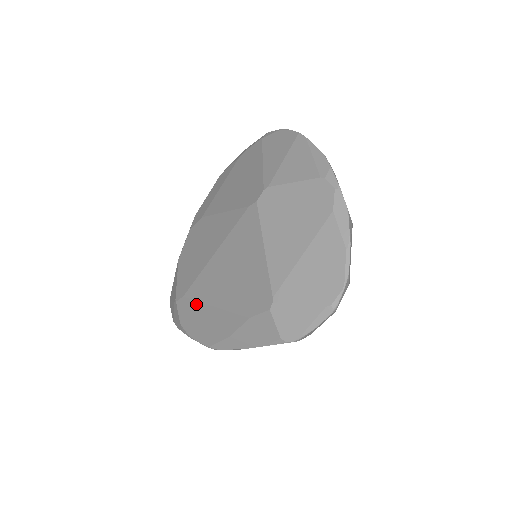
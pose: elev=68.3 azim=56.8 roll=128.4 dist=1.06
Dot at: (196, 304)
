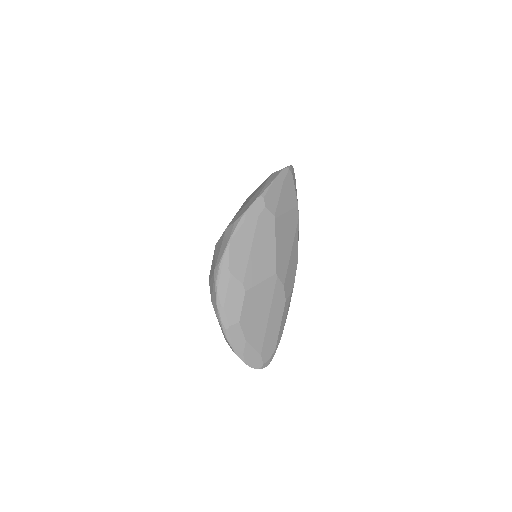
Dot at: (240, 212)
